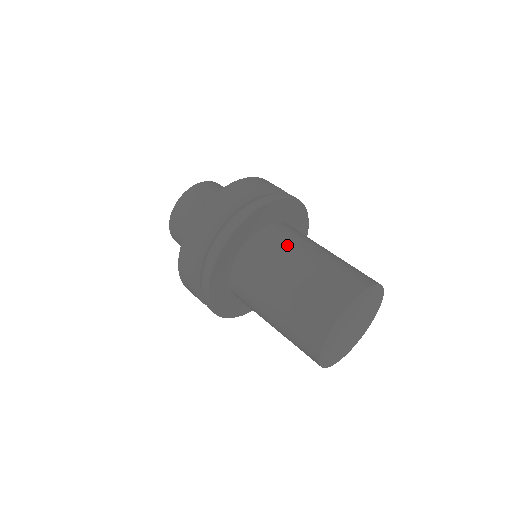
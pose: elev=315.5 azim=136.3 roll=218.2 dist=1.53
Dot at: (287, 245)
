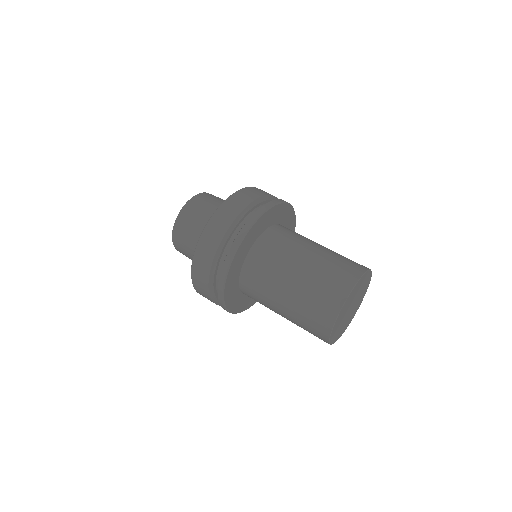
Dot at: (285, 249)
